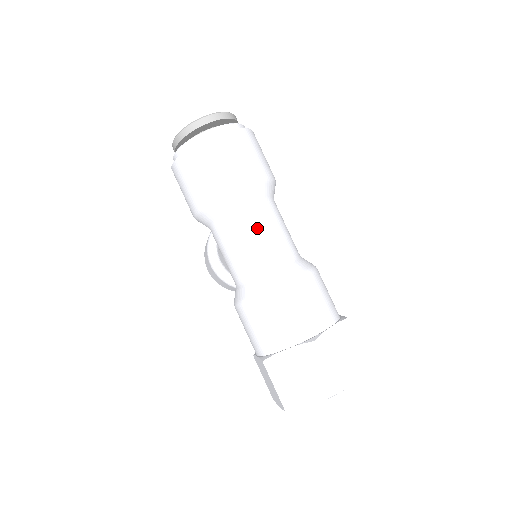
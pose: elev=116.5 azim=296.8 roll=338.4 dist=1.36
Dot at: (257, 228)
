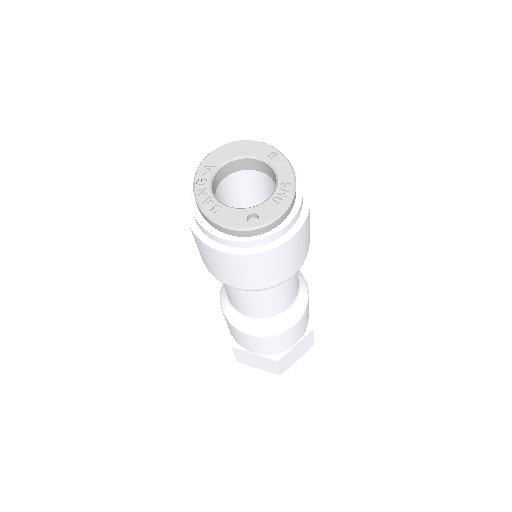
Dot at: (267, 300)
